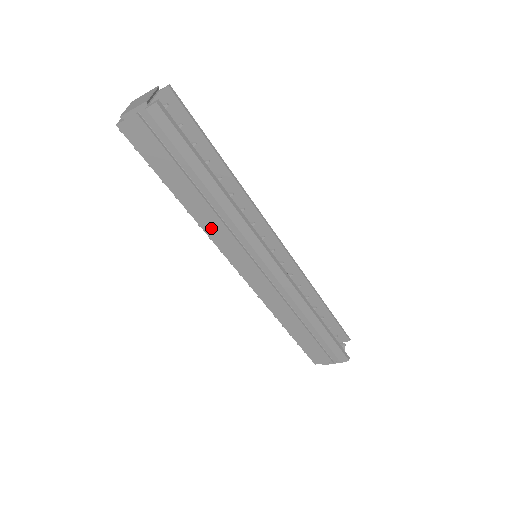
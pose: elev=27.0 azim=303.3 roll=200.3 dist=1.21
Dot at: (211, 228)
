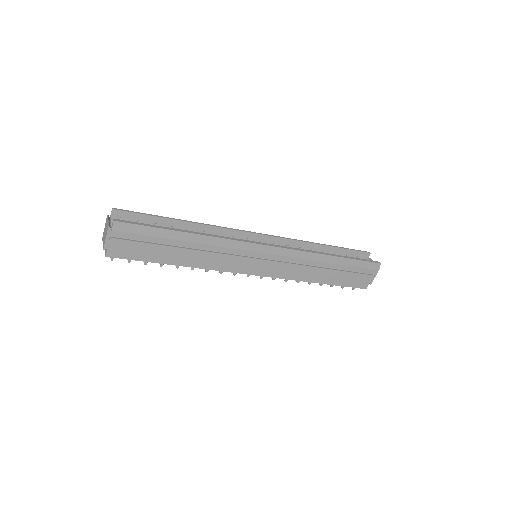
Dot at: (213, 264)
